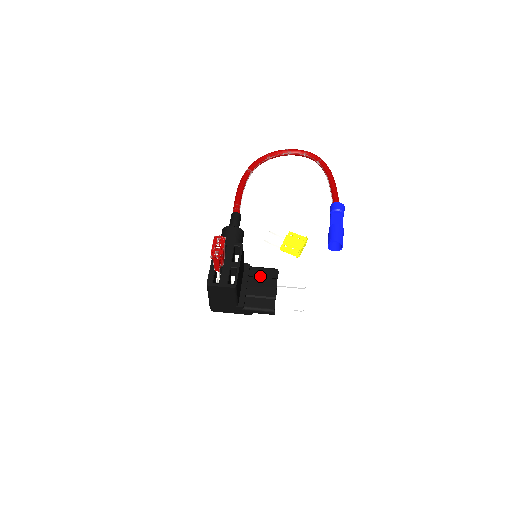
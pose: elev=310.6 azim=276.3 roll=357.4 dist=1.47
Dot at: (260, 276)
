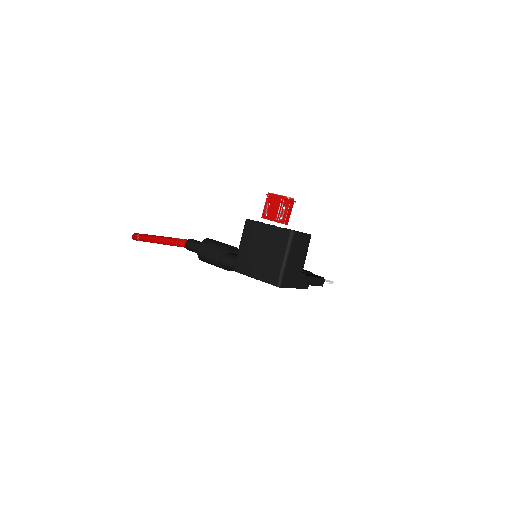
Dot at: occluded
